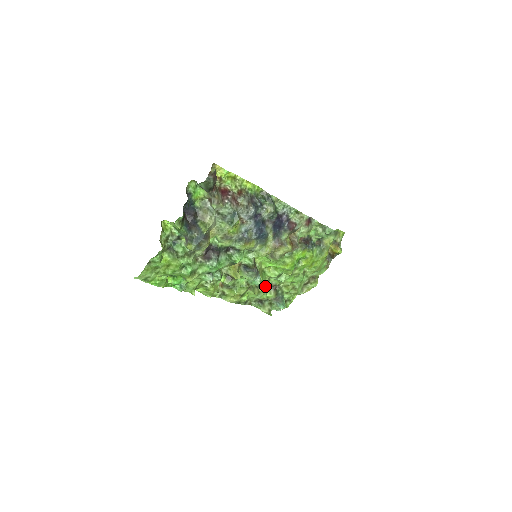
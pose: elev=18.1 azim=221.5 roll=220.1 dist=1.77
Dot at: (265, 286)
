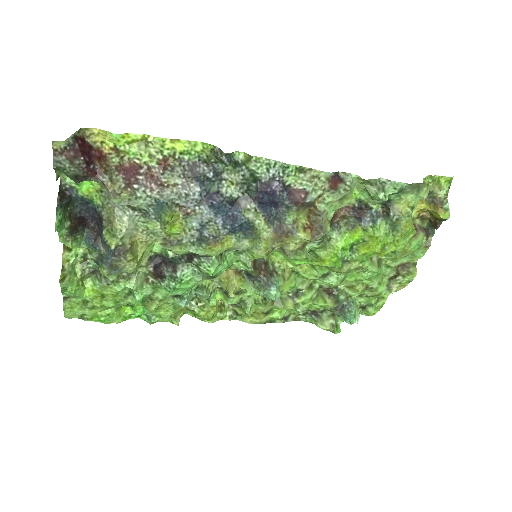
Dot at: (306, 294)
